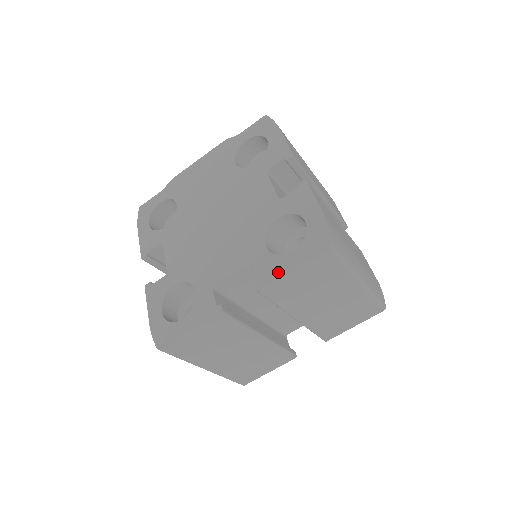
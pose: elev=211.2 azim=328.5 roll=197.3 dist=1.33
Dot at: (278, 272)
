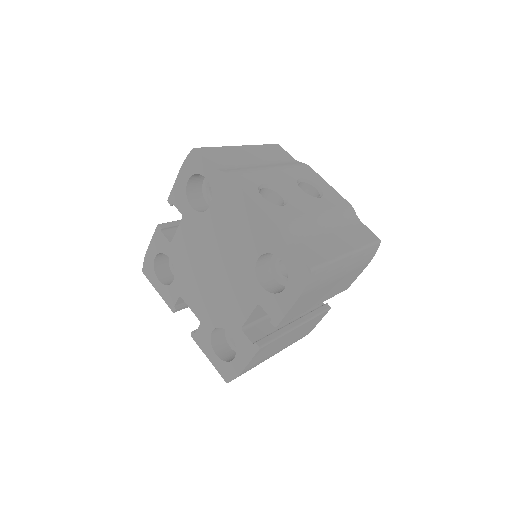
Dot at: (203, 348)
